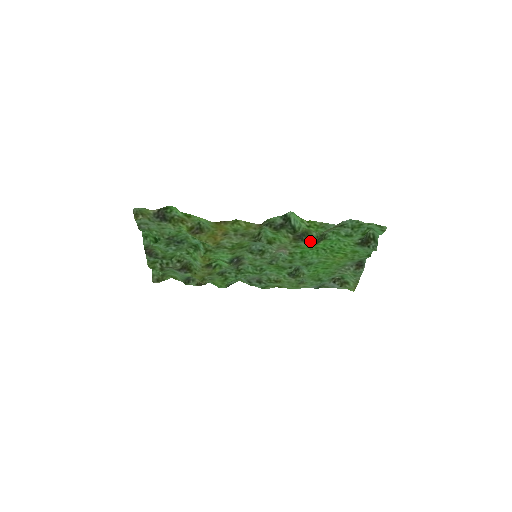
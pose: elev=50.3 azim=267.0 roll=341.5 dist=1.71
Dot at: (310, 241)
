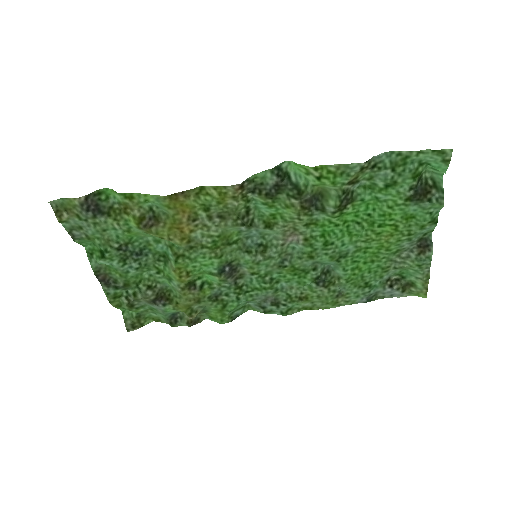
Dot at: (329, 207)
